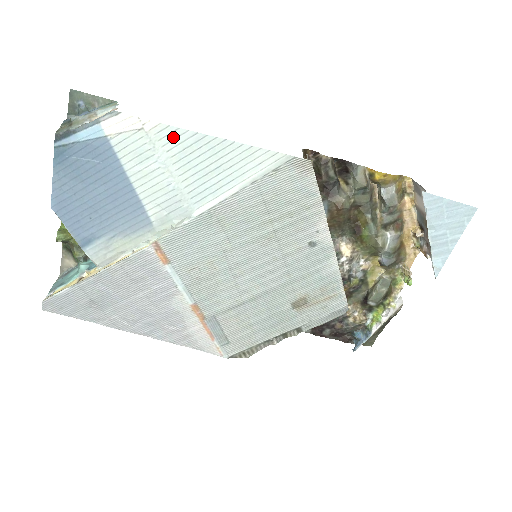
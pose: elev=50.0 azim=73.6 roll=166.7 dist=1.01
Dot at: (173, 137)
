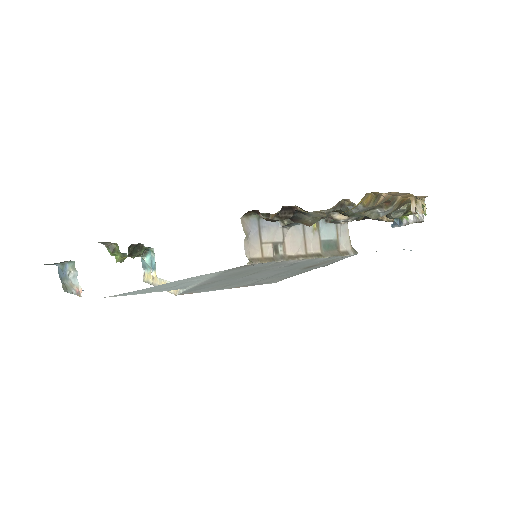
Dot at: (131, 293)
